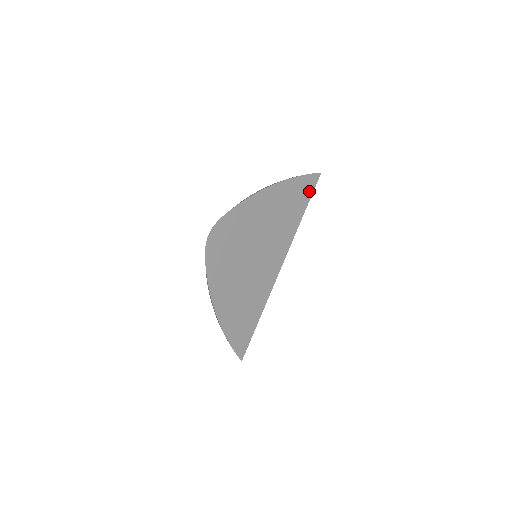
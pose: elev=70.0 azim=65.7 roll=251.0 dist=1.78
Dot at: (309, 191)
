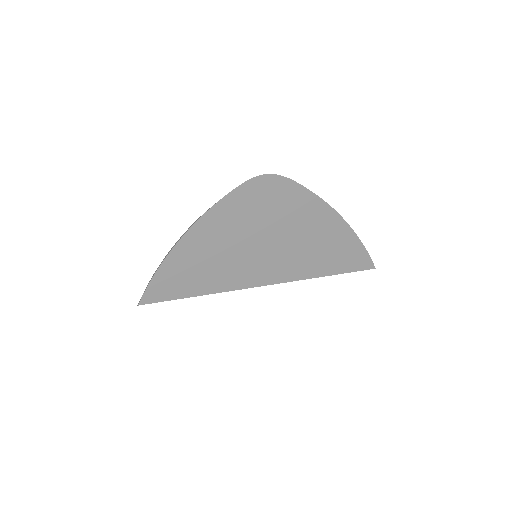
Dot at: (353, 267)
